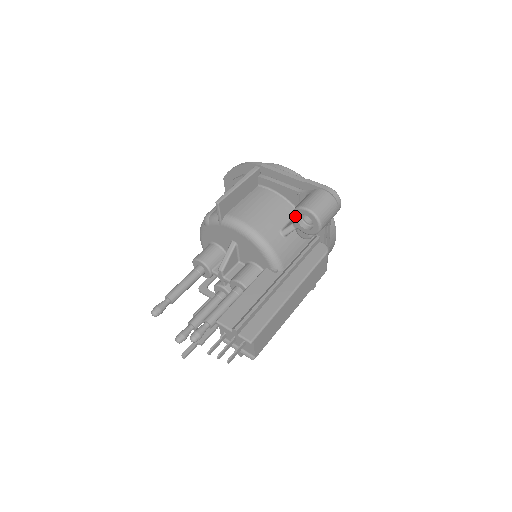
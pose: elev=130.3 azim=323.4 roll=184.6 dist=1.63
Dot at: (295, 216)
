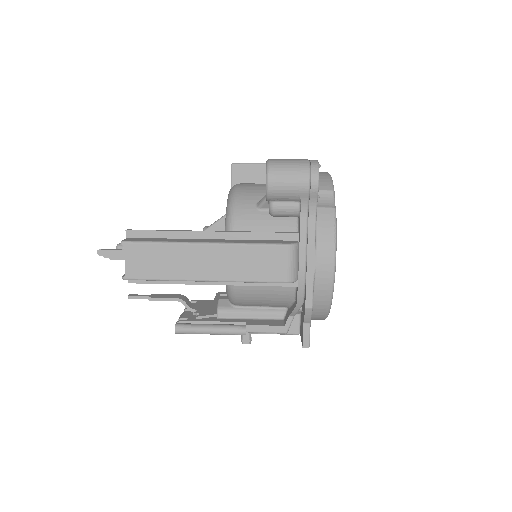
Dot at: occluded
